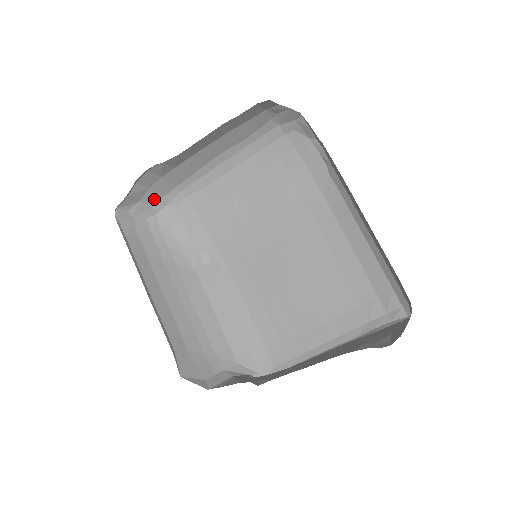
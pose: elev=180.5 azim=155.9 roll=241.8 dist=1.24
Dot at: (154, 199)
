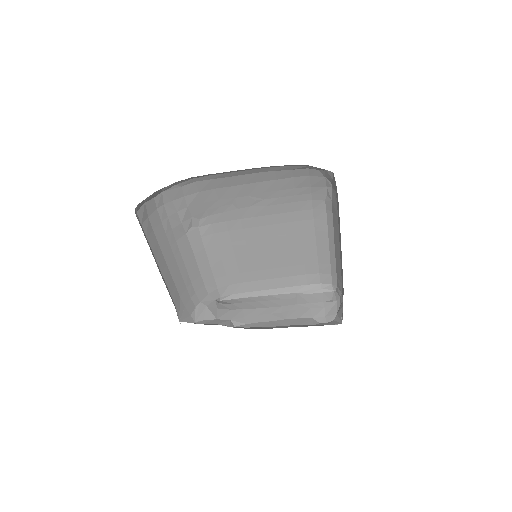
Dot at: (167, 186)
